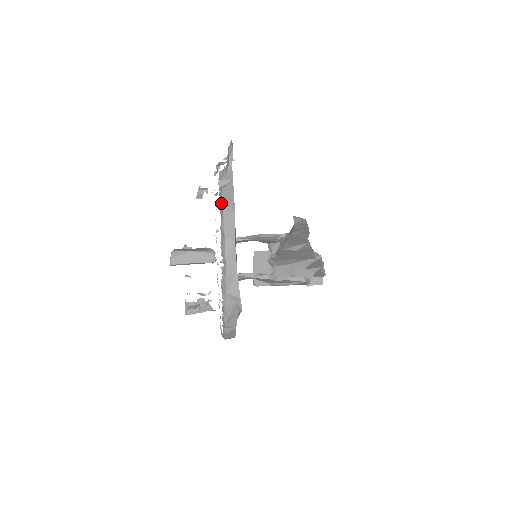
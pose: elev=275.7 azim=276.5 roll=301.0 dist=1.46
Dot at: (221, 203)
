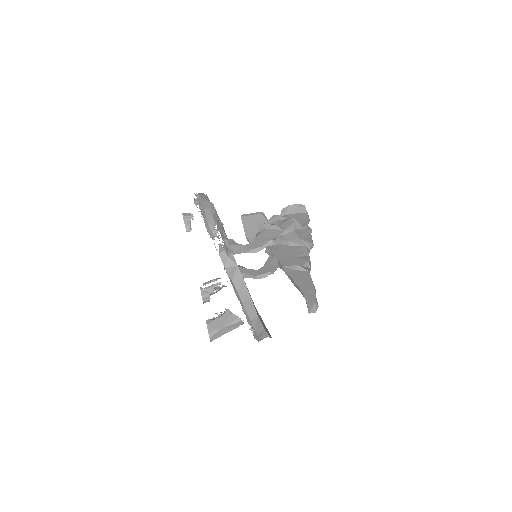
Dot at: (237, 294)
